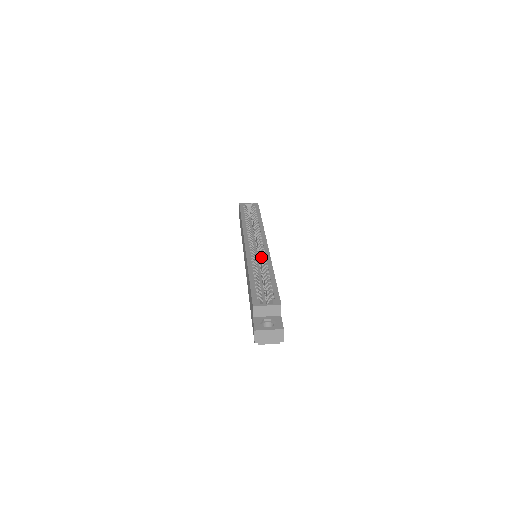
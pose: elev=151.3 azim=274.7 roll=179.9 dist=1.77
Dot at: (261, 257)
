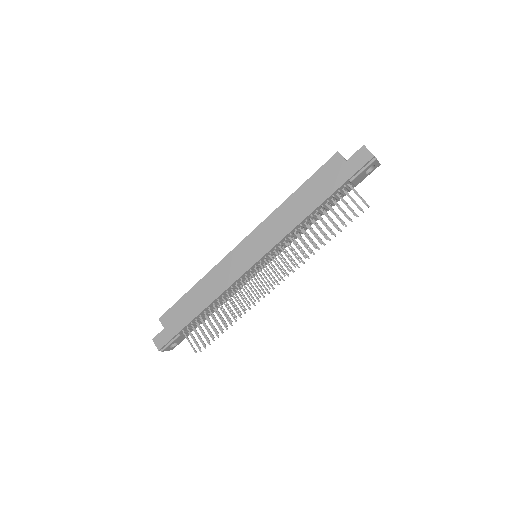
Dot at: occluded
